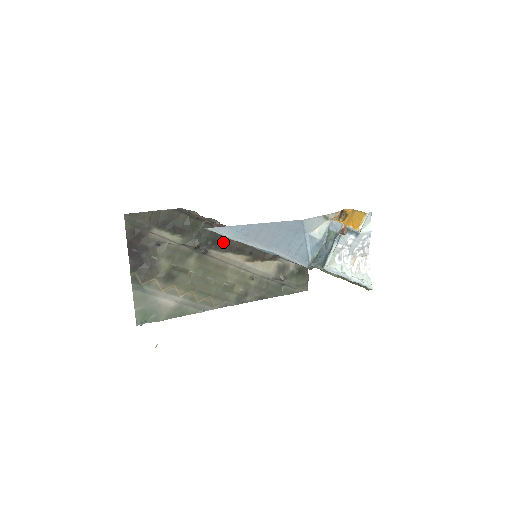
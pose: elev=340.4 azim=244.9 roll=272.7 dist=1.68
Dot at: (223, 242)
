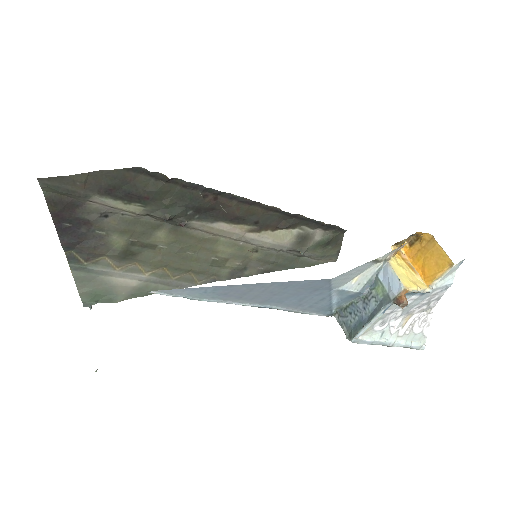
Dot at: (213, 209)
